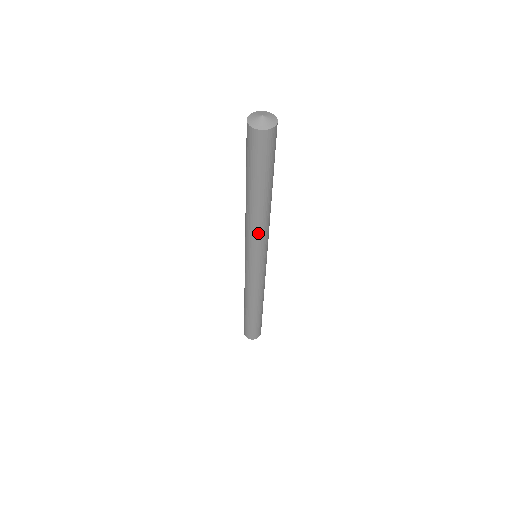
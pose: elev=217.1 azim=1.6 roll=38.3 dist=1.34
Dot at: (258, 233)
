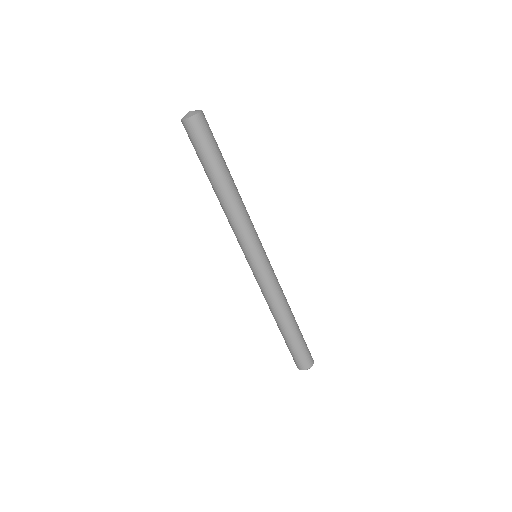
Dot at: (246, 217)
